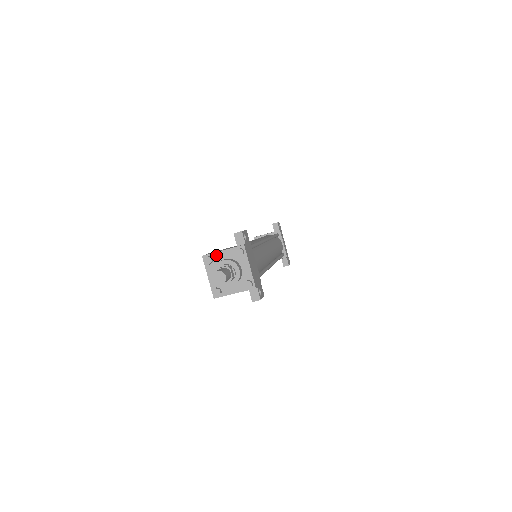
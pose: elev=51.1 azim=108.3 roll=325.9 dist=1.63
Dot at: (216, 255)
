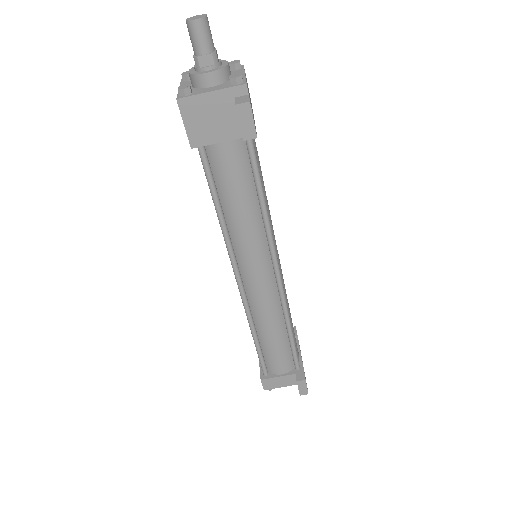
Dot at: occluded
